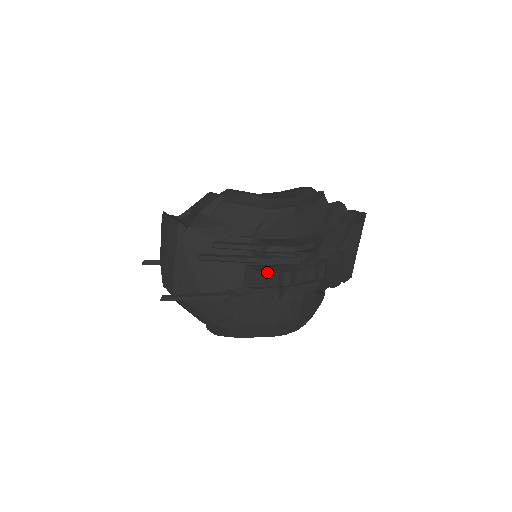
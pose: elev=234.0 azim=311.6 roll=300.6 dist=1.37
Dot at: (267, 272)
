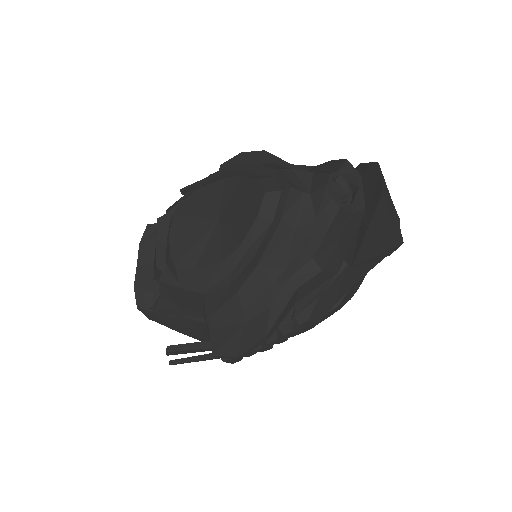
Dot at: occluded
